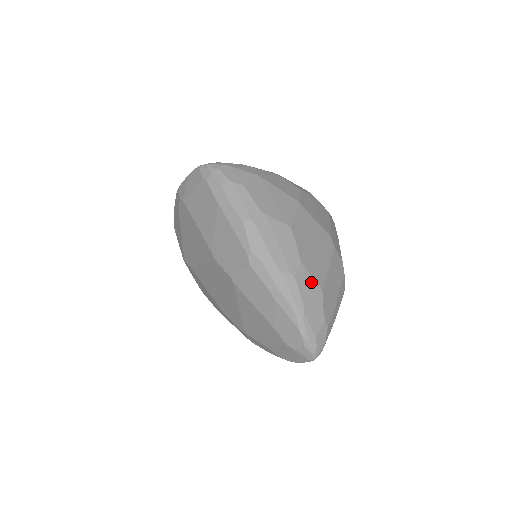
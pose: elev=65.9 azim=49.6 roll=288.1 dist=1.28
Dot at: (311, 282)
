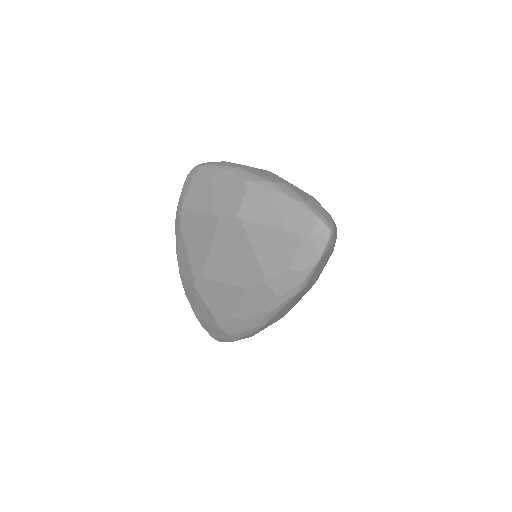
Dot at: (301, 191)
